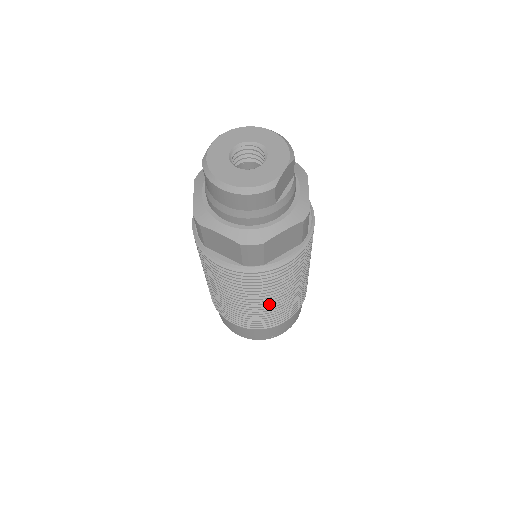
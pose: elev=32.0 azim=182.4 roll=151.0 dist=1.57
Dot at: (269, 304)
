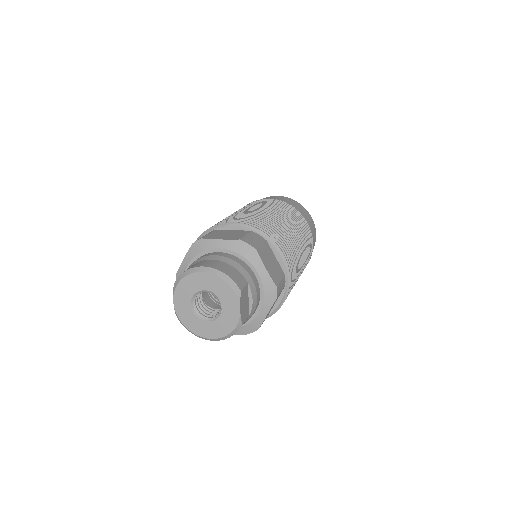
Dot at: occluded
